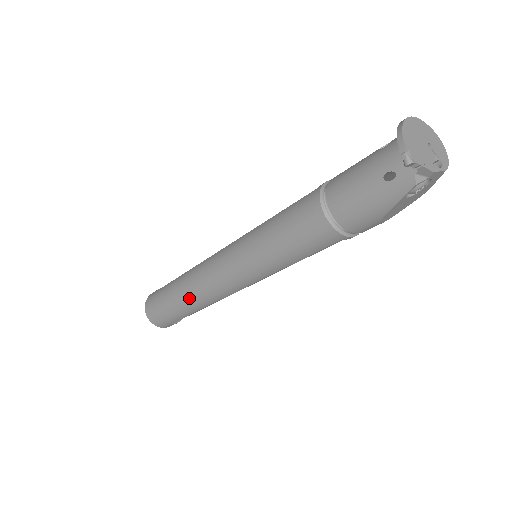
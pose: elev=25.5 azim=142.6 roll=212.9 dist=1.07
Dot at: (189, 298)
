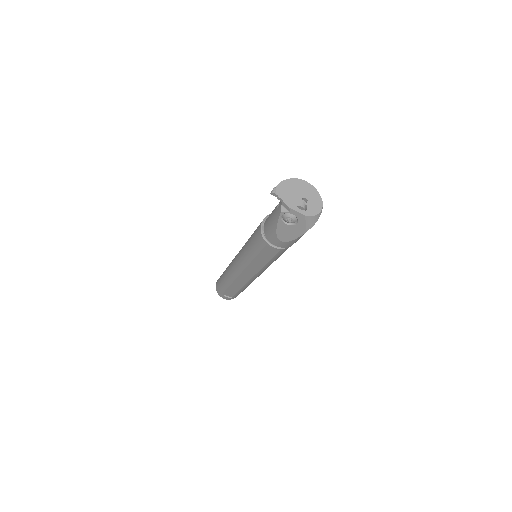
Dot at: (227, 272)
